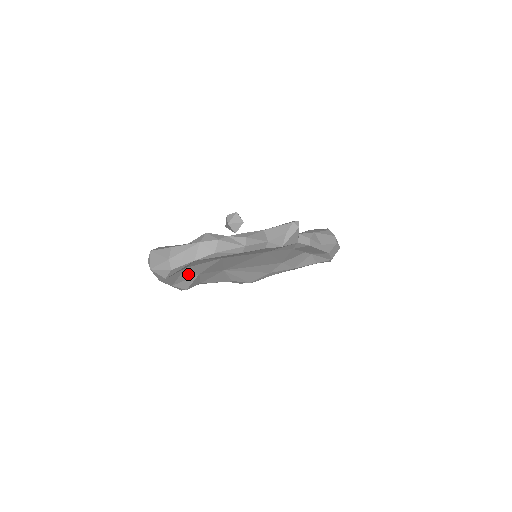
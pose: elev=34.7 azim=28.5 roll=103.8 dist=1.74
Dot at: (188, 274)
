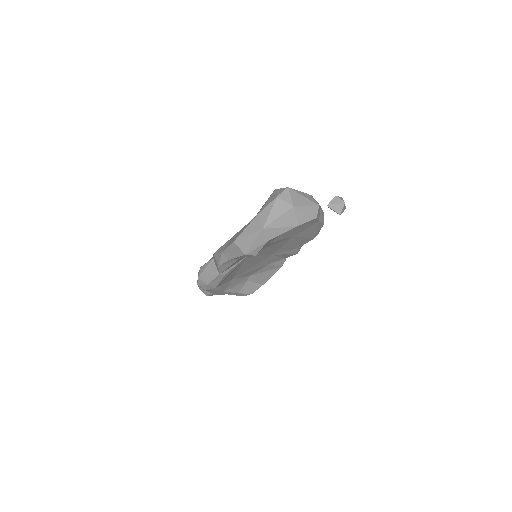
Dot at: (277, 236)
